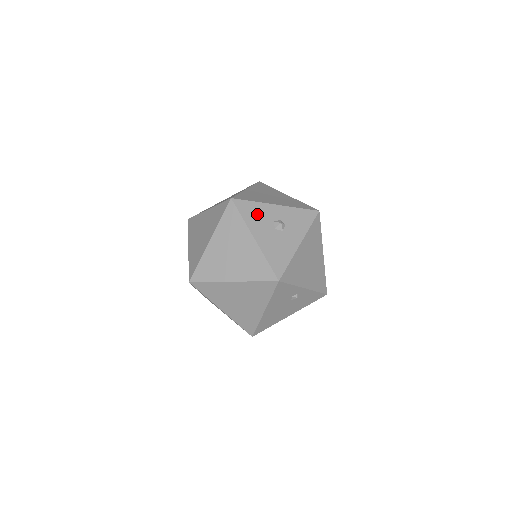
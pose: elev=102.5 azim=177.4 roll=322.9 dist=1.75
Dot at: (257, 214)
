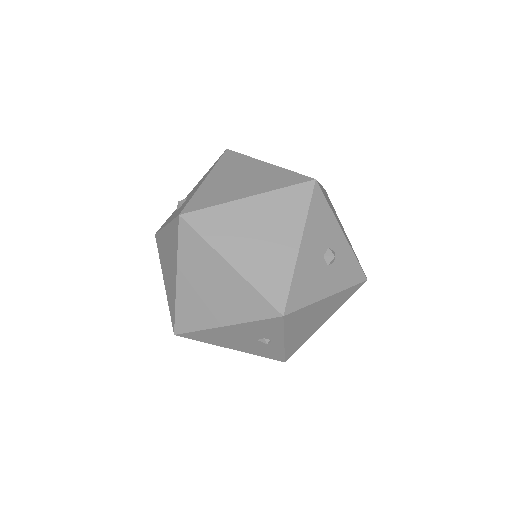
Dot at: (322, 223)
